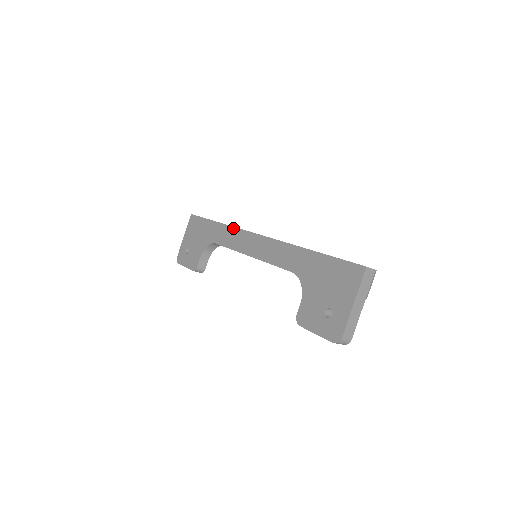
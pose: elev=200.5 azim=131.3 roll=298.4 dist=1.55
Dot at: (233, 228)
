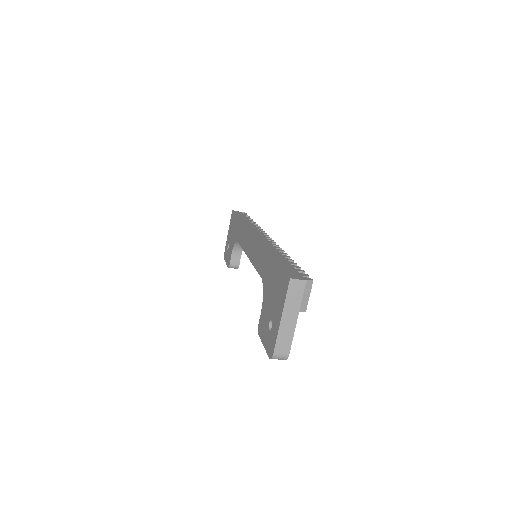
Dot at: (244, 227)
